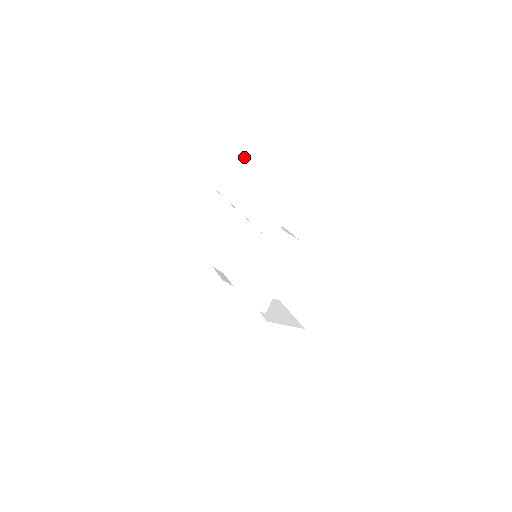
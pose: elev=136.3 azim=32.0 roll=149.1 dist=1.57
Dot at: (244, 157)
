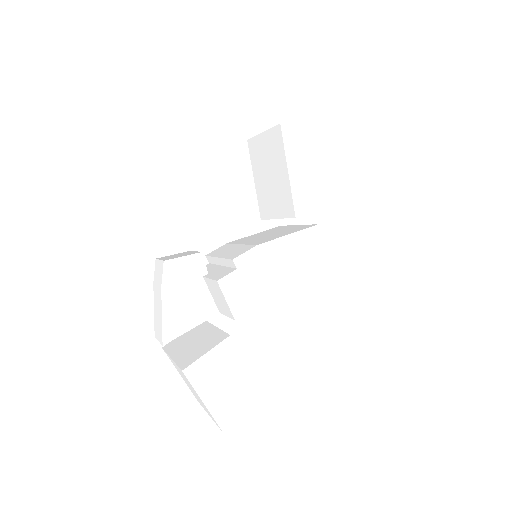
Dot at: occluded
